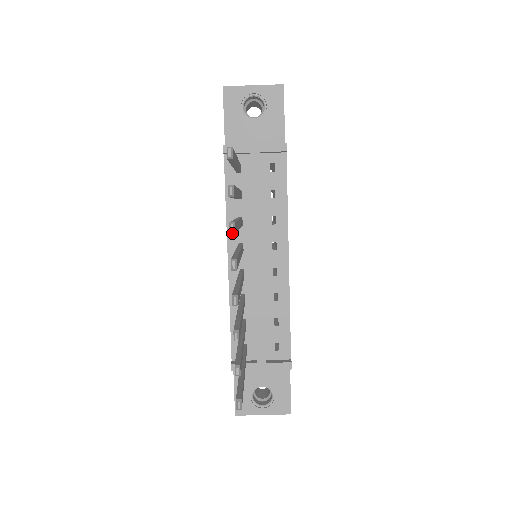
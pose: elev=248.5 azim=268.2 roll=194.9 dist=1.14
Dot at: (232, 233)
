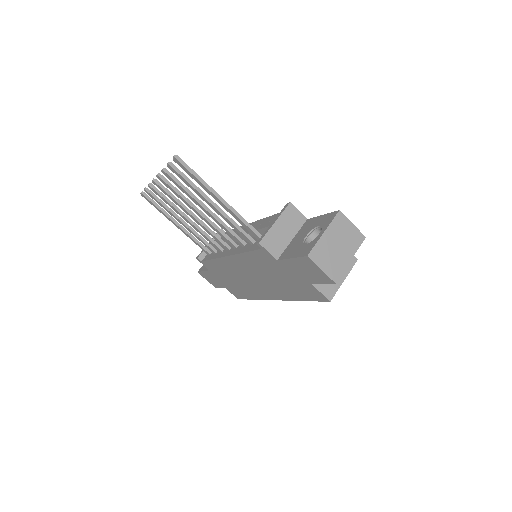
Dot at: (150, 184)
